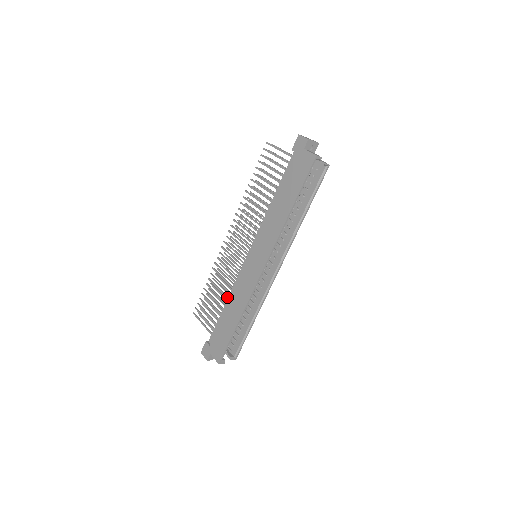
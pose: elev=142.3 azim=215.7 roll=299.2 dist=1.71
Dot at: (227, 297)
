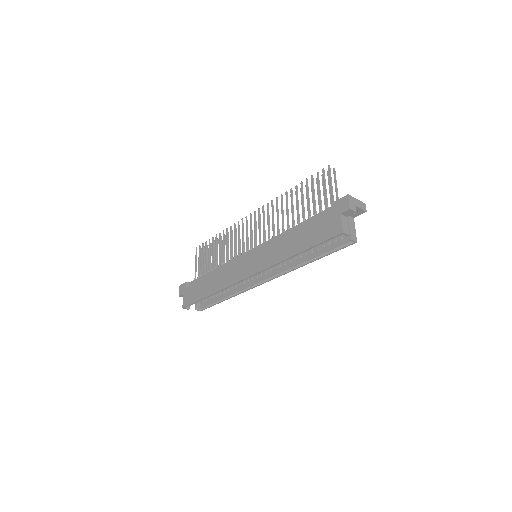
Dot at: (219, 264)
